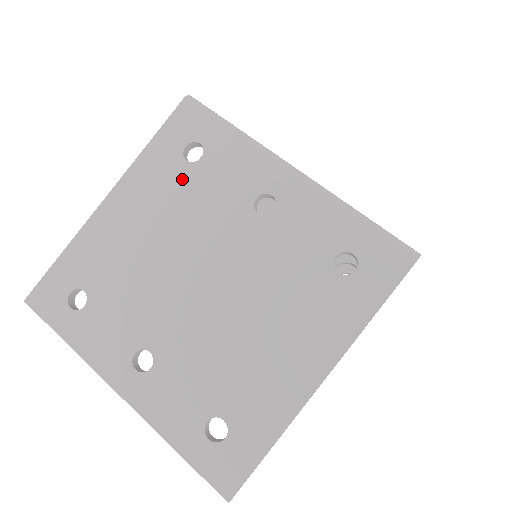
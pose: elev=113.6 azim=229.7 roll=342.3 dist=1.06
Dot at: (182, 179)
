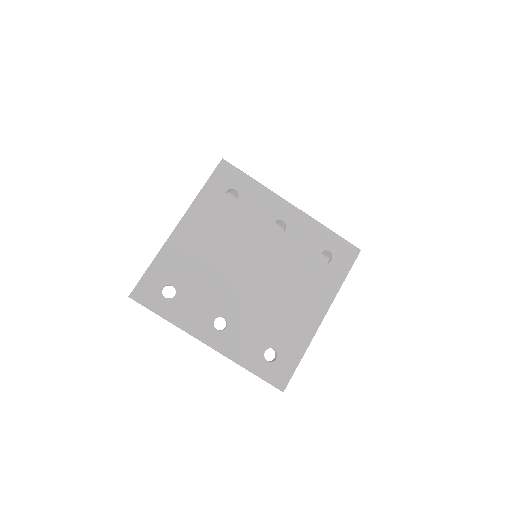
Dot at: (228, 212)
